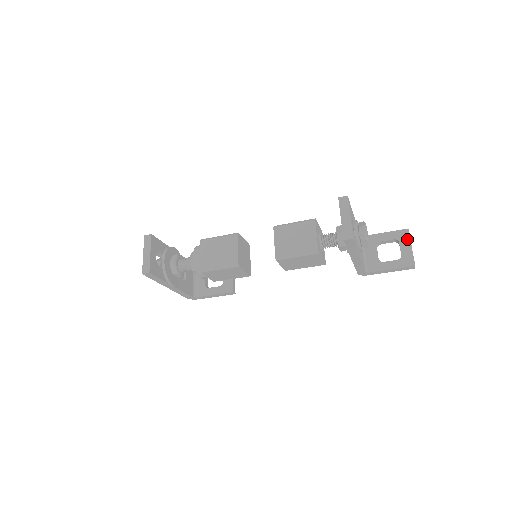
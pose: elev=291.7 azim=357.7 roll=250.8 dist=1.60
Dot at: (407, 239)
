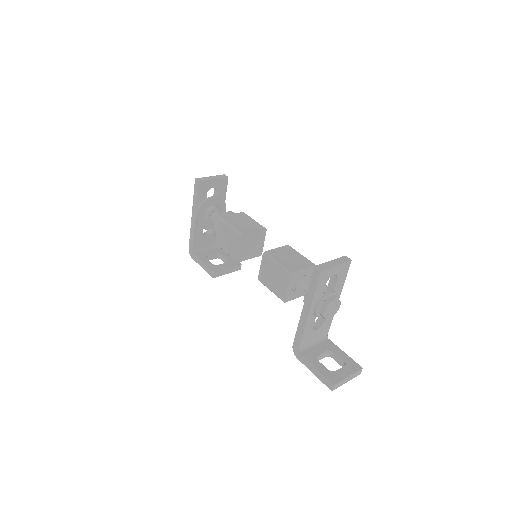
Dot at: (353, 370)
